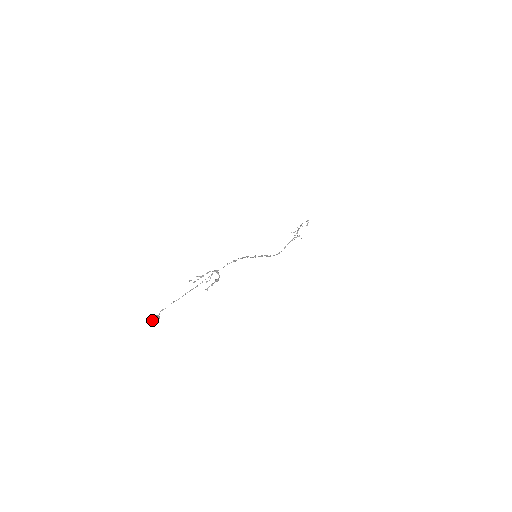
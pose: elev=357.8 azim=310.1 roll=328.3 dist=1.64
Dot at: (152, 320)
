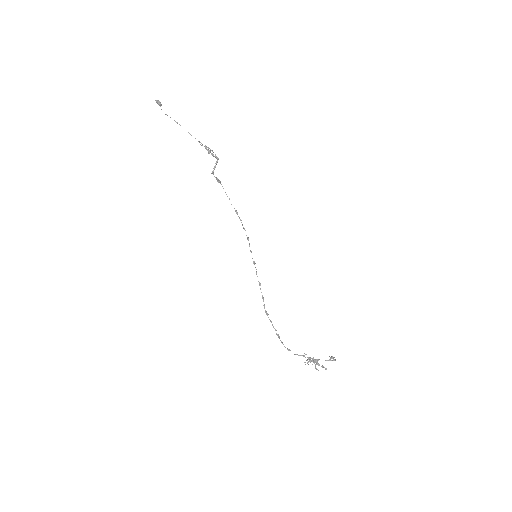
Dot at: (156, 100)
